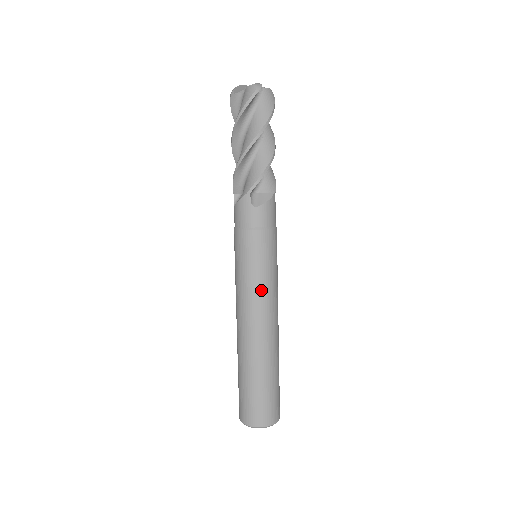
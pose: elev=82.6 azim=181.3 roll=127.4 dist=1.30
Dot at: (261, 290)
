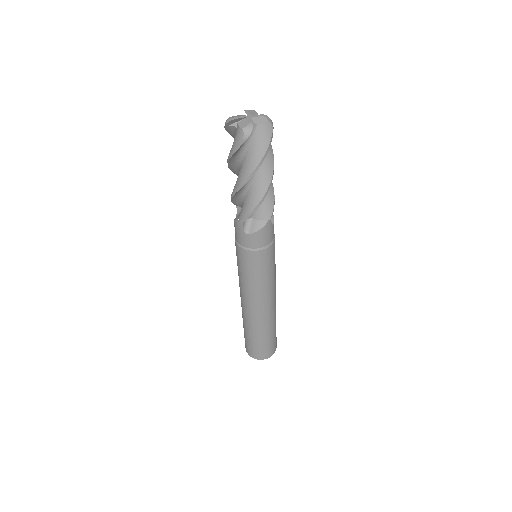
Dot at: (254, 289)
